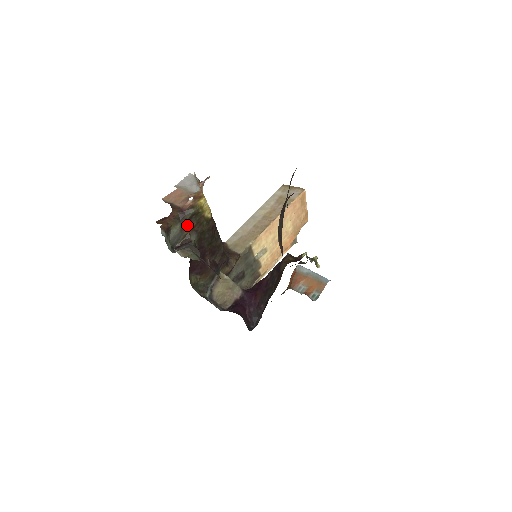
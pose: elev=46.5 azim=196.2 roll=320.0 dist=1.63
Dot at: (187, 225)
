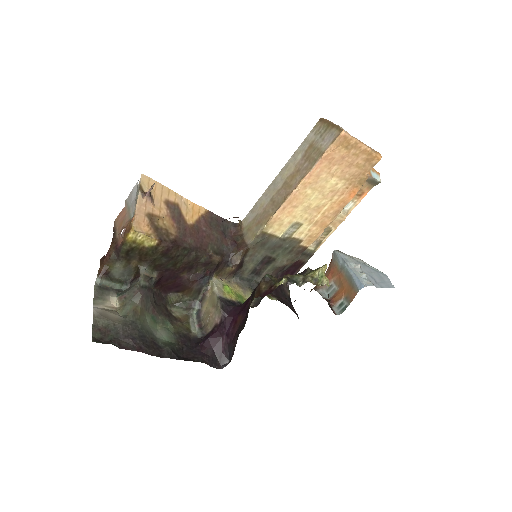
Dot at: (130, 259)
